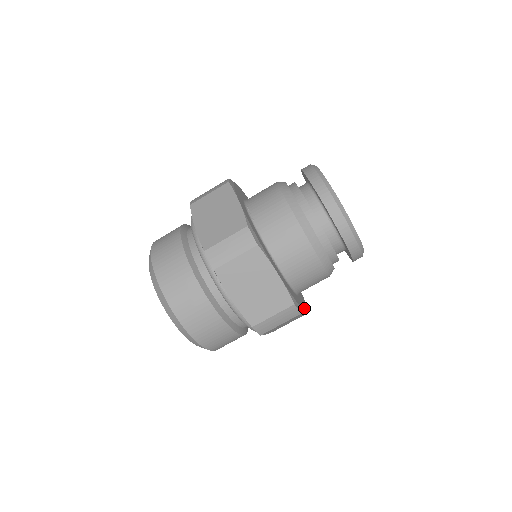
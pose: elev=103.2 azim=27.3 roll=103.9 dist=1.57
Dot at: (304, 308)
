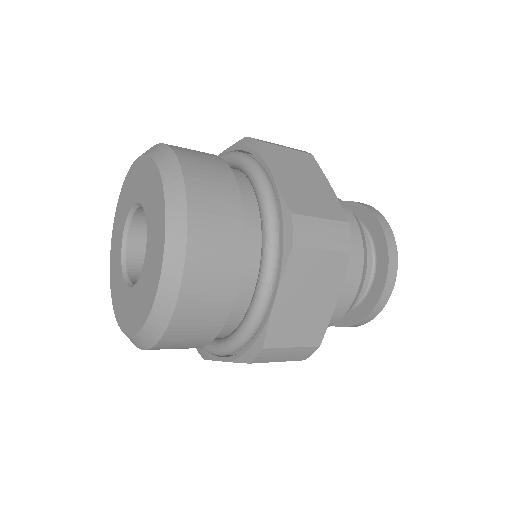
Dot at: occluded
